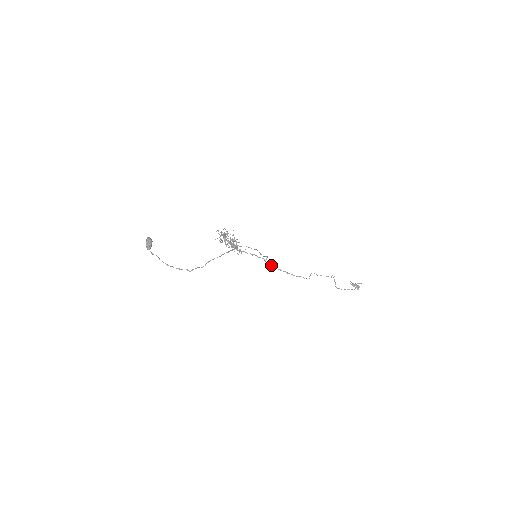
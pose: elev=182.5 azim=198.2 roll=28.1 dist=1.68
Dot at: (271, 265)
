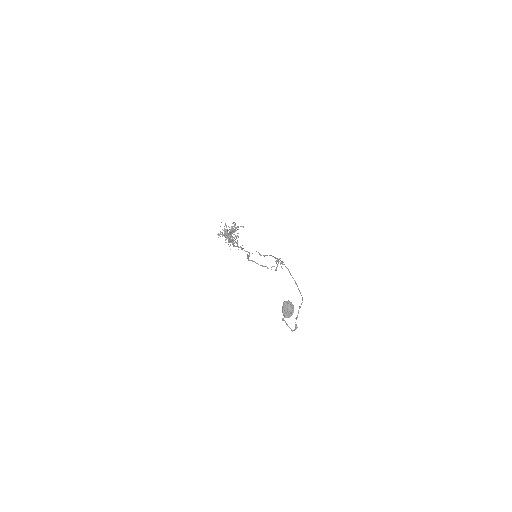
Dot at: (247, 256)
